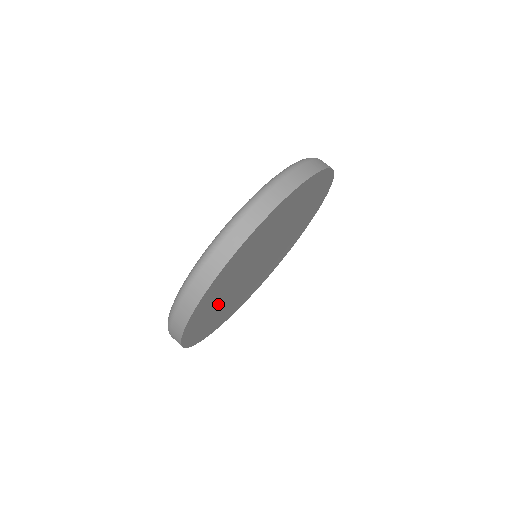
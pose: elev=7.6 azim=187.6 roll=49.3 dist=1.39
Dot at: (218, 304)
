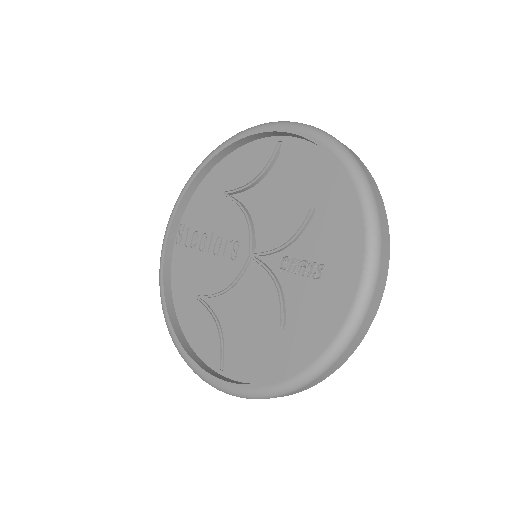
Dot at: occluded
